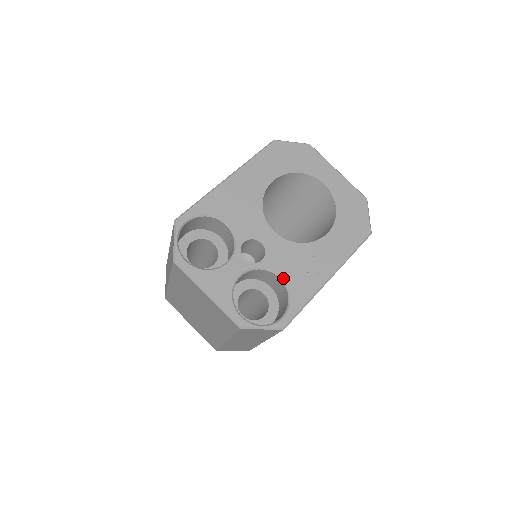
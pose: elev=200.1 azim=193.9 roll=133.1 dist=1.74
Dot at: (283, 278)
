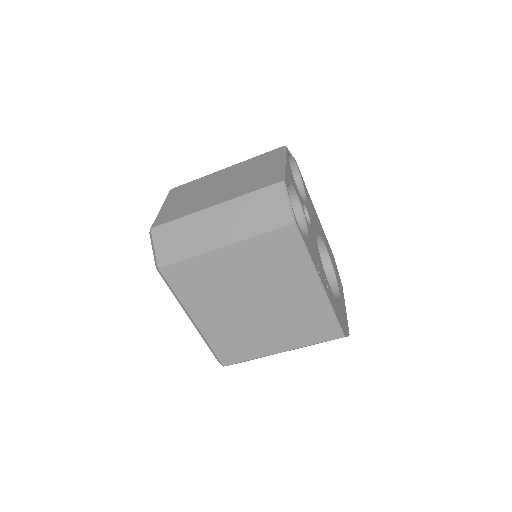
Dot at: (309, 235)
